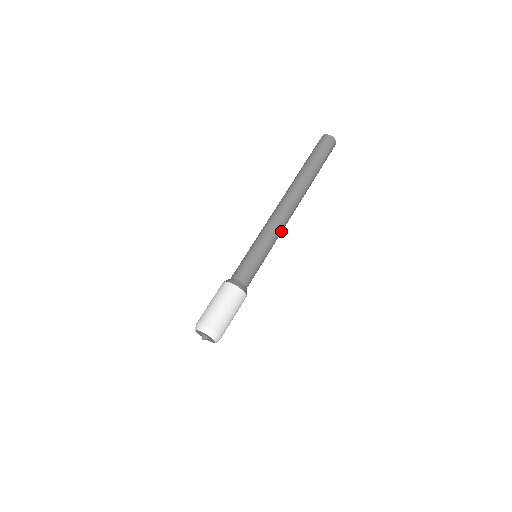
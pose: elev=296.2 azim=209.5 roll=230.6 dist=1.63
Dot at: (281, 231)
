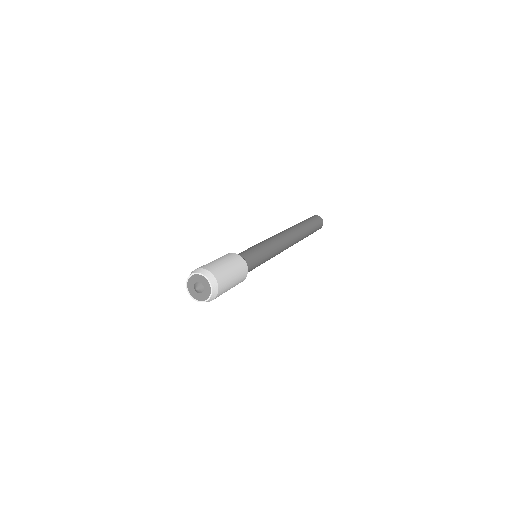
Dot at: occluded
